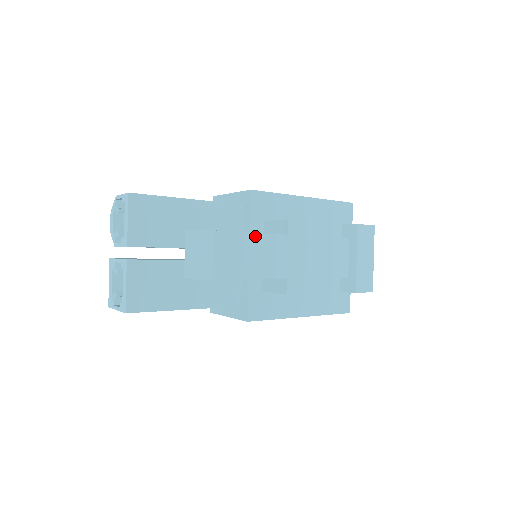
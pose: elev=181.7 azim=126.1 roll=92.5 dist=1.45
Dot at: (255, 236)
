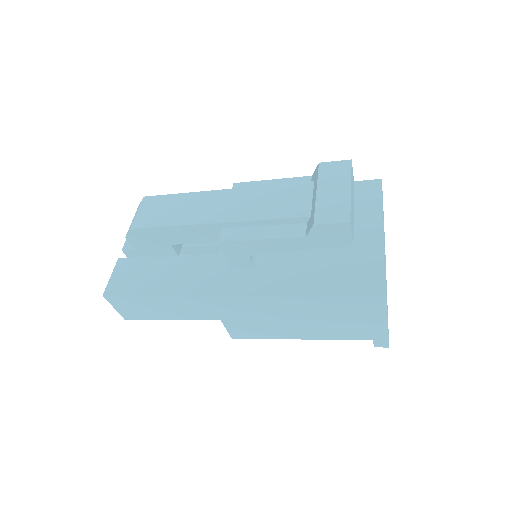
Dot at: (184, 195)
